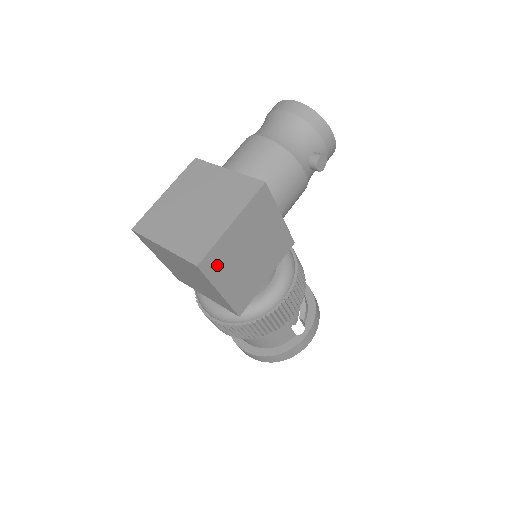
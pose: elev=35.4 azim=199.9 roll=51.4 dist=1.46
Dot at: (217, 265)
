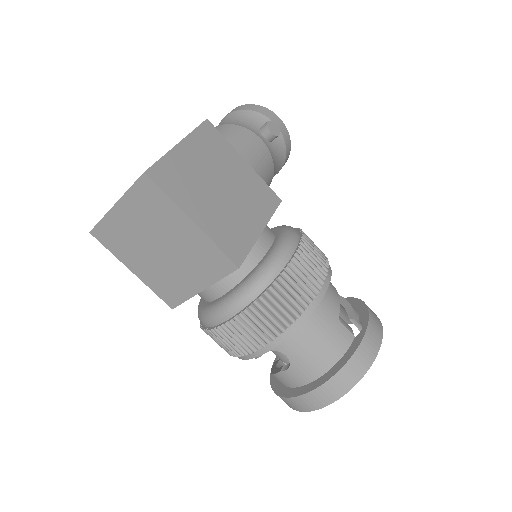
Dot at: (175, 183)
